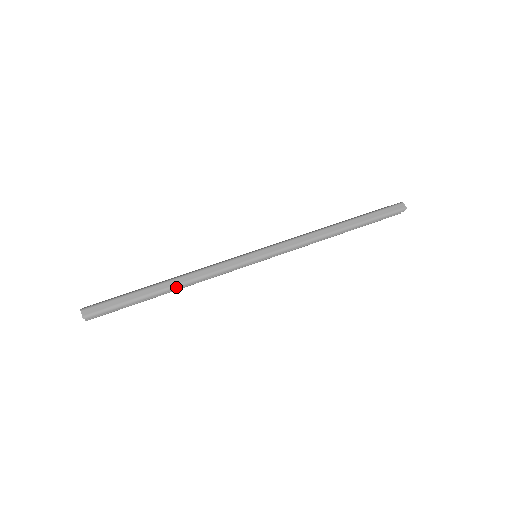
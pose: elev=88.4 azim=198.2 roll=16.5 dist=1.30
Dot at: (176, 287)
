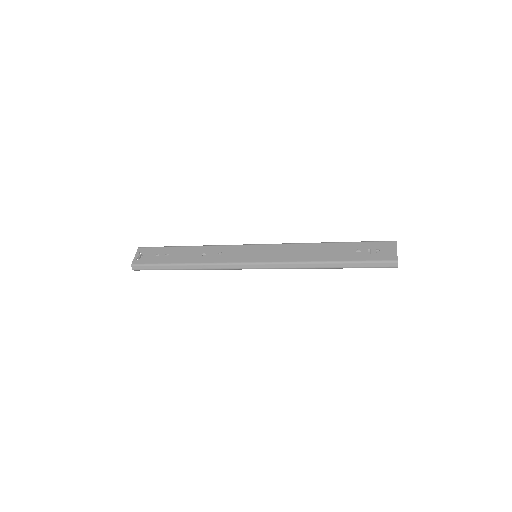
Dot at: occluded
